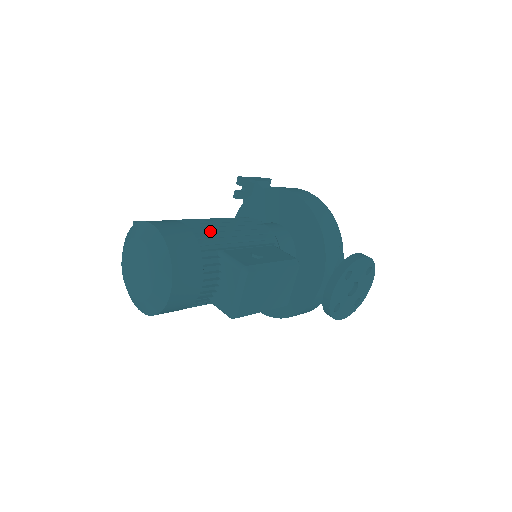
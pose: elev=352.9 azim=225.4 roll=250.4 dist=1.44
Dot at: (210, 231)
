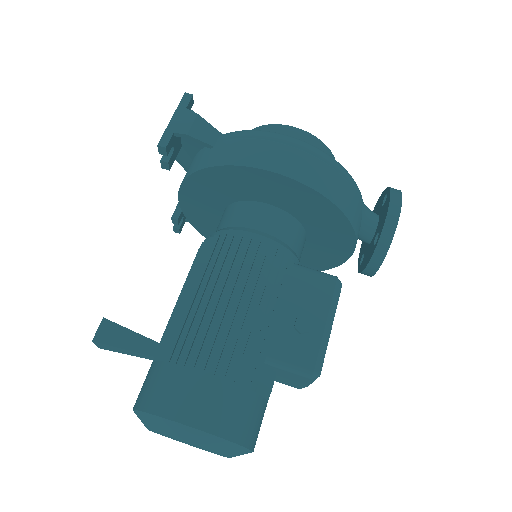
Dot at: (236, 343)
